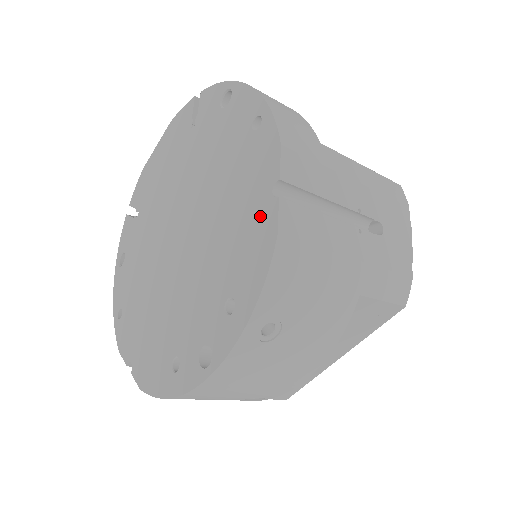
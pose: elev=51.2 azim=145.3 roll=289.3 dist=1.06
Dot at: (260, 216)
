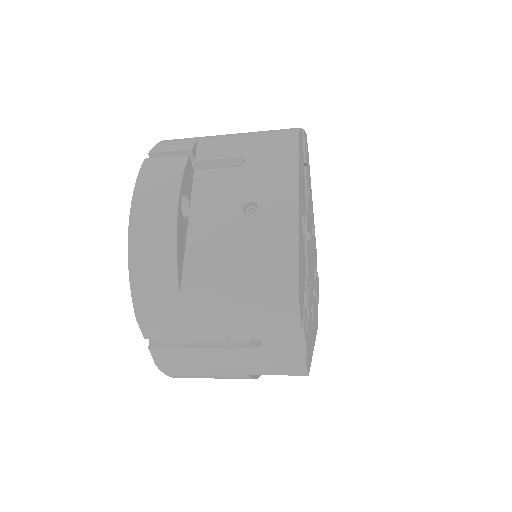
Dot at: occluded
